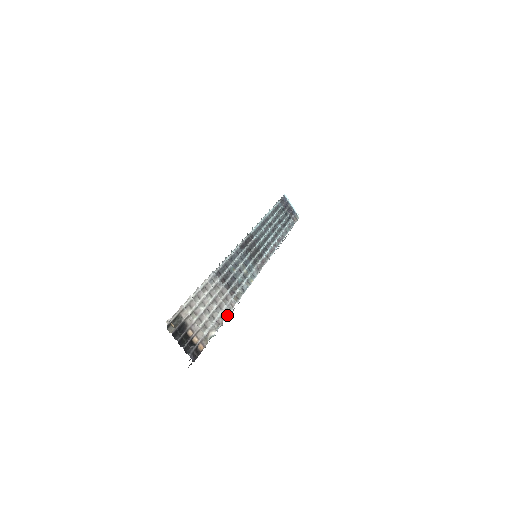
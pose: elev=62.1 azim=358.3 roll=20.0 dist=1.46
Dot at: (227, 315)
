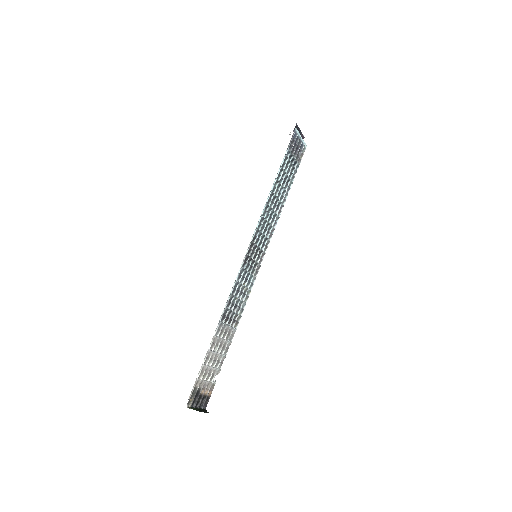
Dot at: occluded
